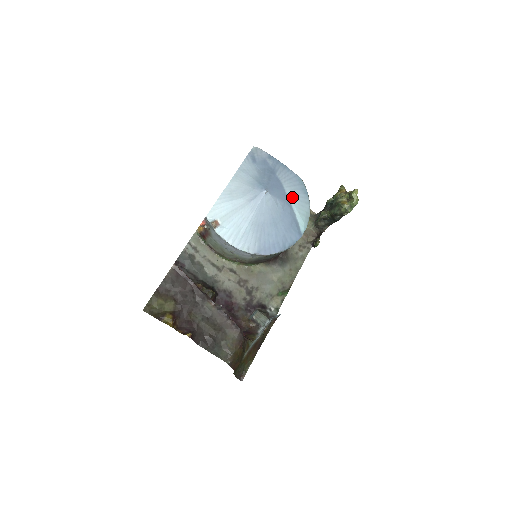
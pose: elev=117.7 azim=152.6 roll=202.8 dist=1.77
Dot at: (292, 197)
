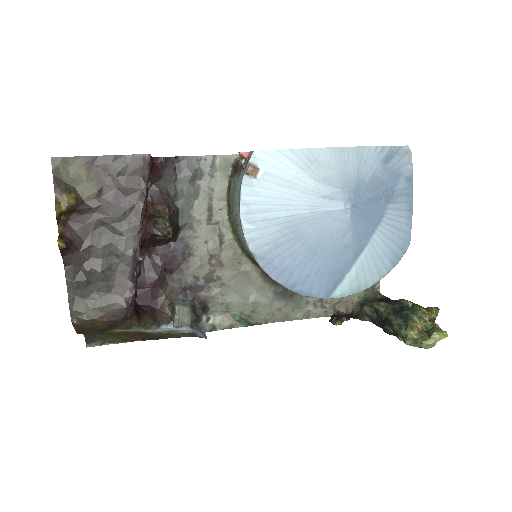
Dot at: (372, 249)
